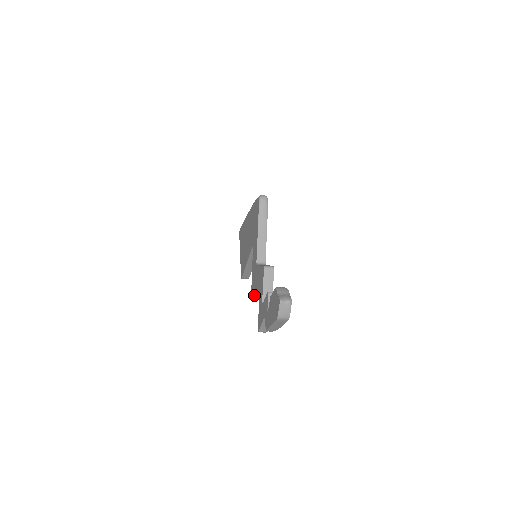
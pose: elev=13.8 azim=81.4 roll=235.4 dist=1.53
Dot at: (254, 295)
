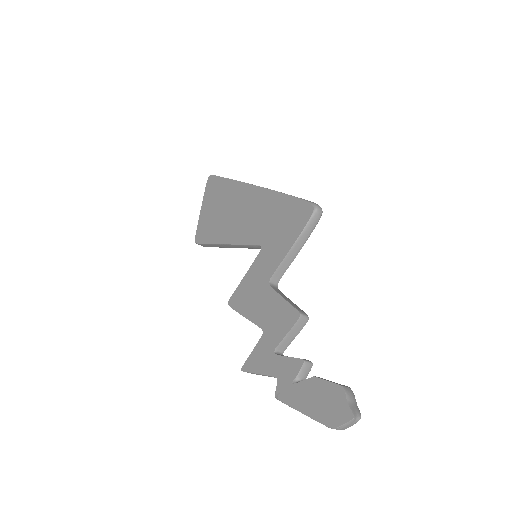
Dot at: (244, 312)
